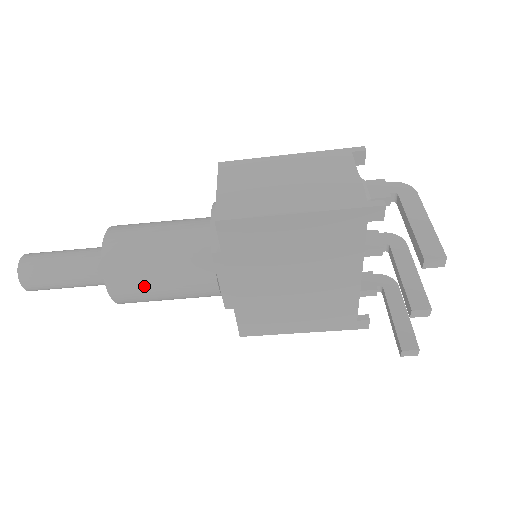
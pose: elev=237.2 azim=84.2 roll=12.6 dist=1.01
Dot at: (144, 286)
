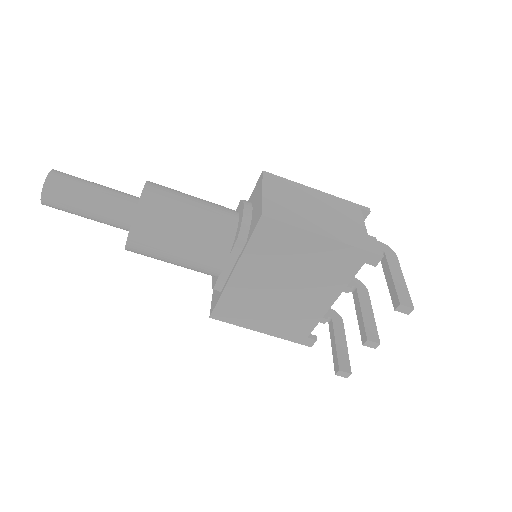
Dot at: (163, 243)
